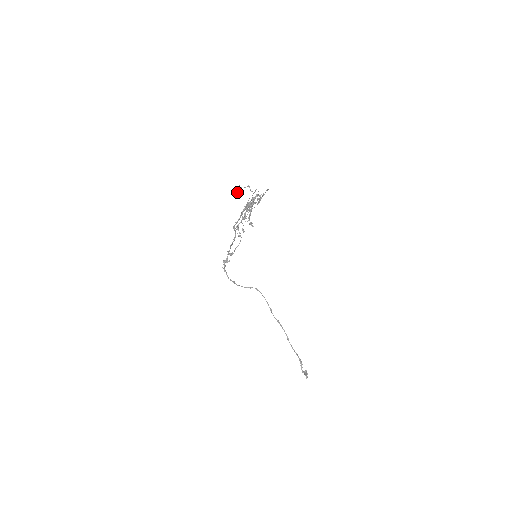
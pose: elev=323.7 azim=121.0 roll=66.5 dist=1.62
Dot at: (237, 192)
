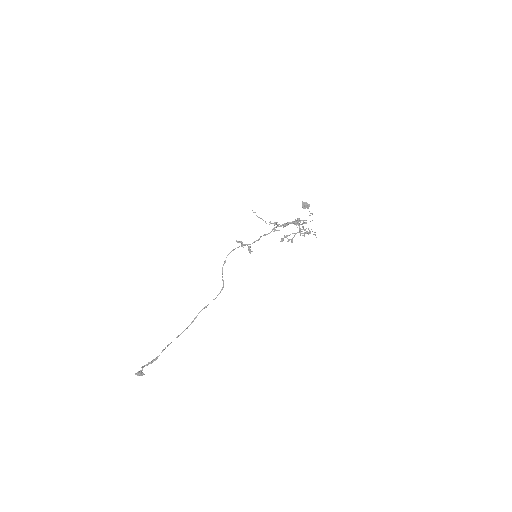
Dot at: (305, 203)
